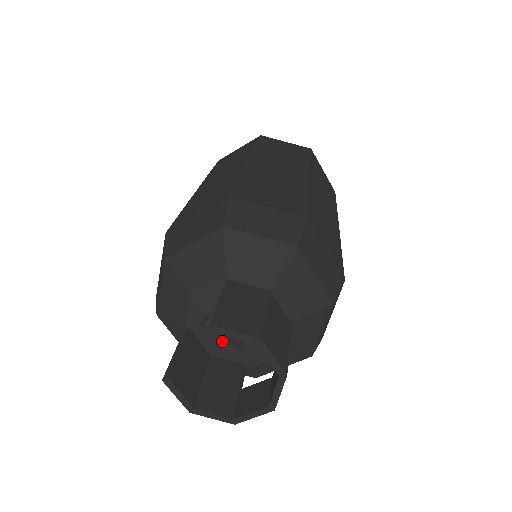
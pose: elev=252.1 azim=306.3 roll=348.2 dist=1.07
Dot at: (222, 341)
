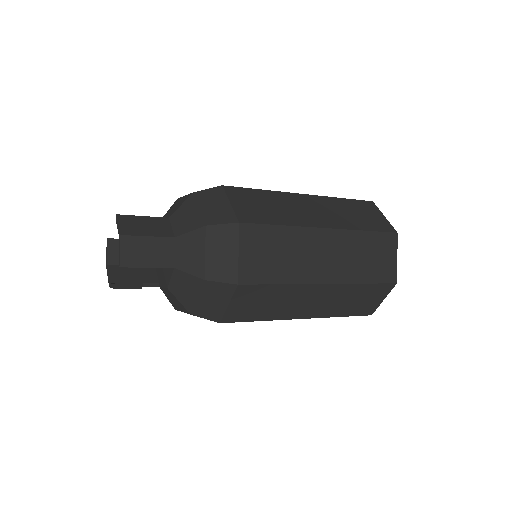
Dot at: occluded
